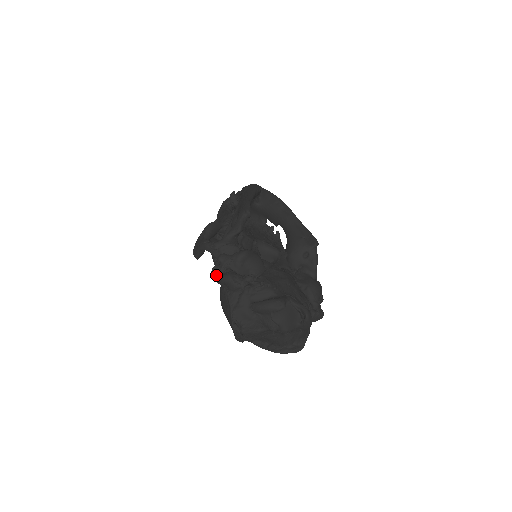
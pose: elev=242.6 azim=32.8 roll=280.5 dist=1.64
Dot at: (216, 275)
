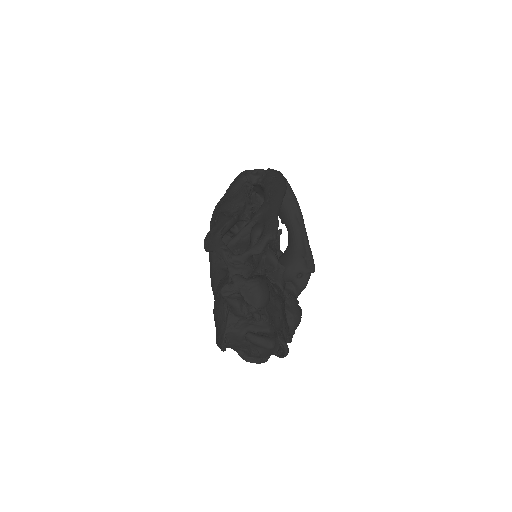
Dot at: (225, 293)
